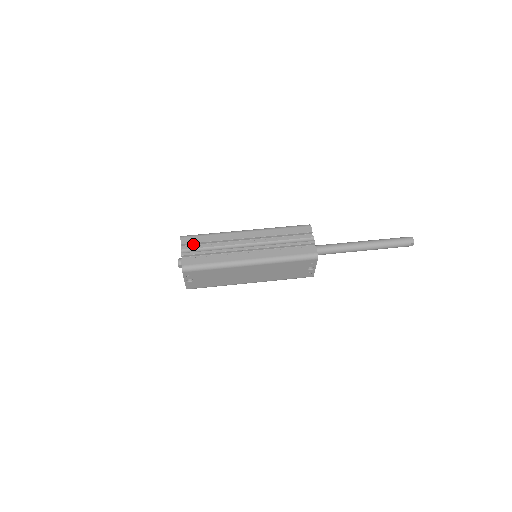
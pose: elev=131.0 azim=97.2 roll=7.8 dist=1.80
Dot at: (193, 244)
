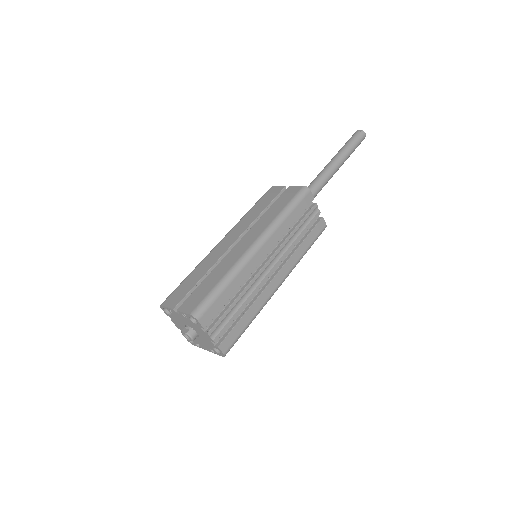
Dot at: (213, 314)
